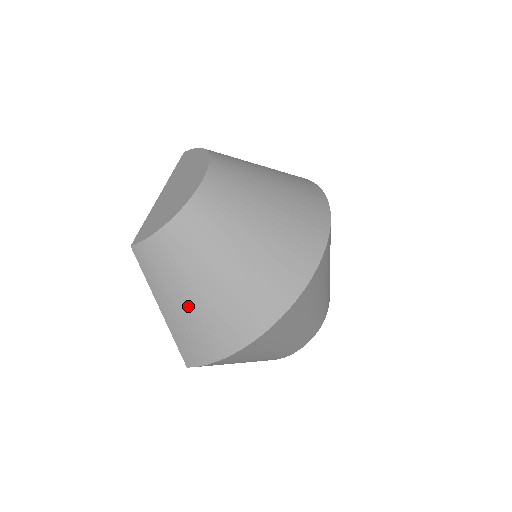
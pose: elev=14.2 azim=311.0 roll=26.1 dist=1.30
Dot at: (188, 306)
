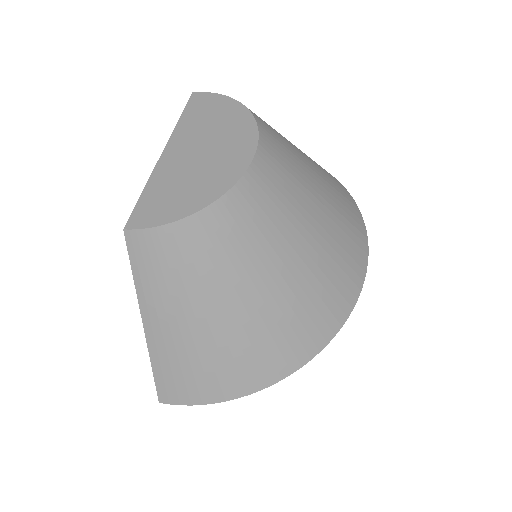
Dot at: (195, 330)
